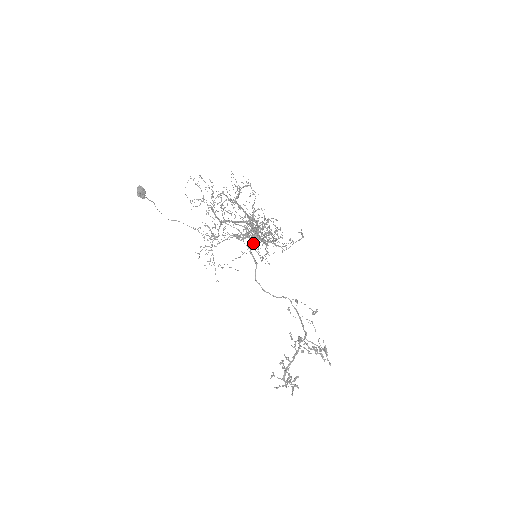
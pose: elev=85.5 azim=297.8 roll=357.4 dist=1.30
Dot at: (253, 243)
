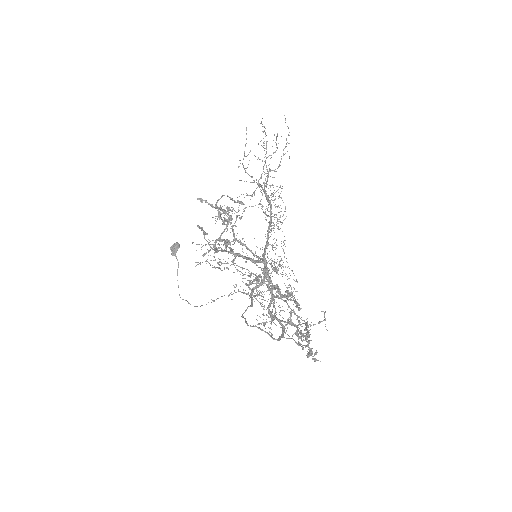
Dot at: (259, 204)
